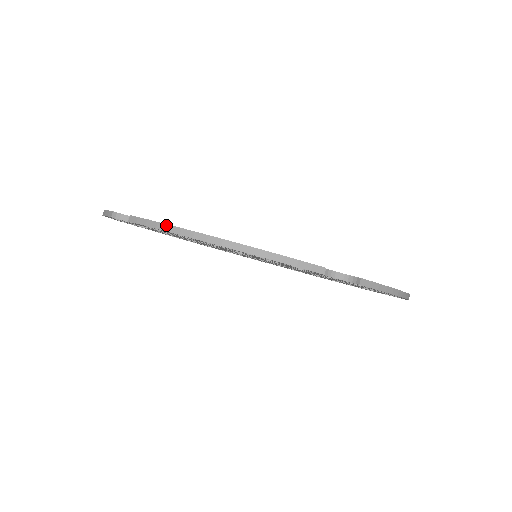
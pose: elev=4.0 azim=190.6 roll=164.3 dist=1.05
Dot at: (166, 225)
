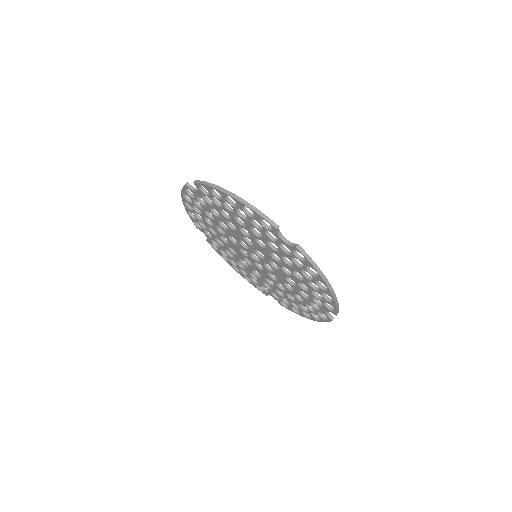
Dot at: (318, 267)
